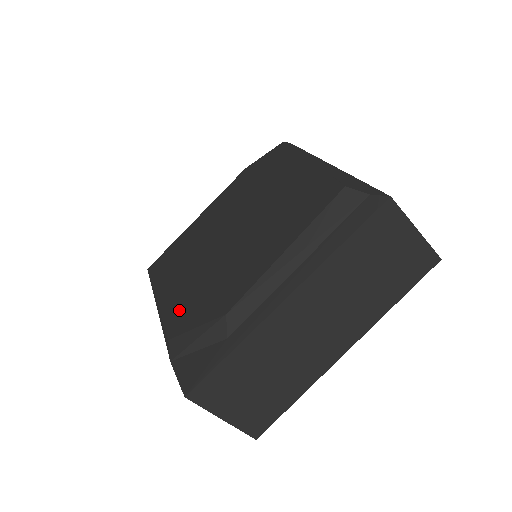
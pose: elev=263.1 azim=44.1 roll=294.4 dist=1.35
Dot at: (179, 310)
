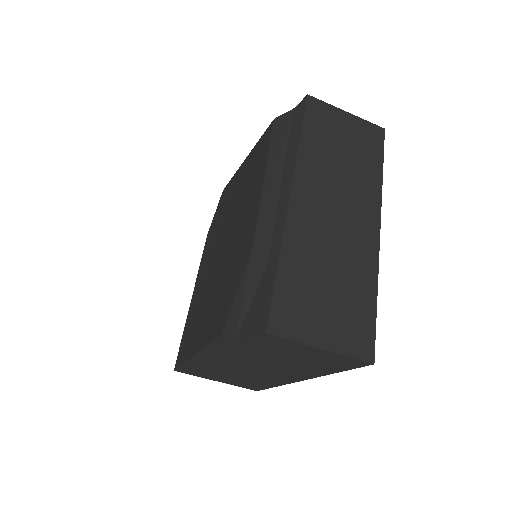
Dot at: (216, 318)
